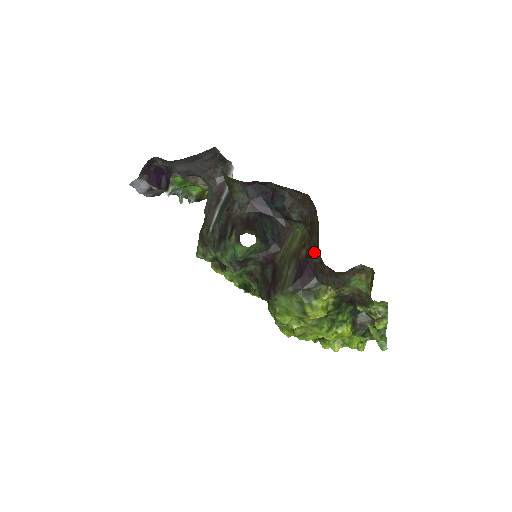
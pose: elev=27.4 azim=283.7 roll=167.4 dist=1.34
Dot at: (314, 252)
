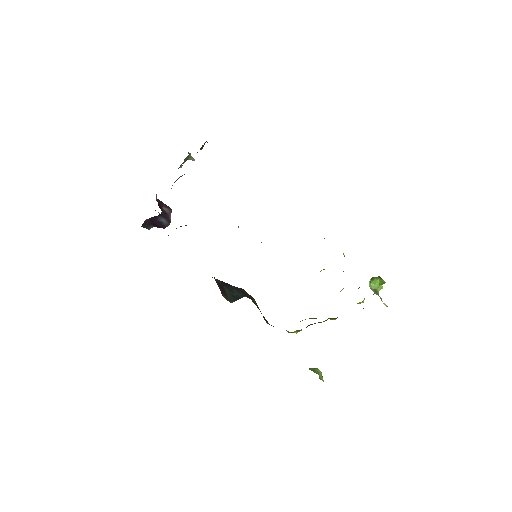
Dot at: occluded
